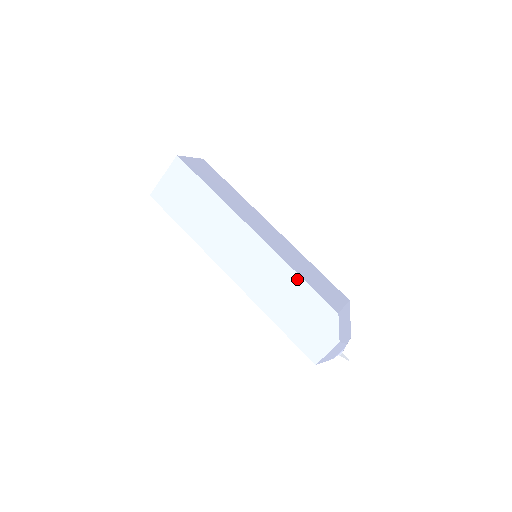
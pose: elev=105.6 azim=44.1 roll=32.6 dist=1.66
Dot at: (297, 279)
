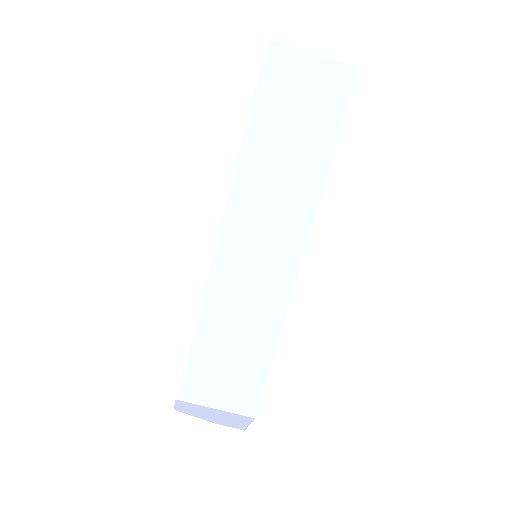
Dot at: (194, 327)
